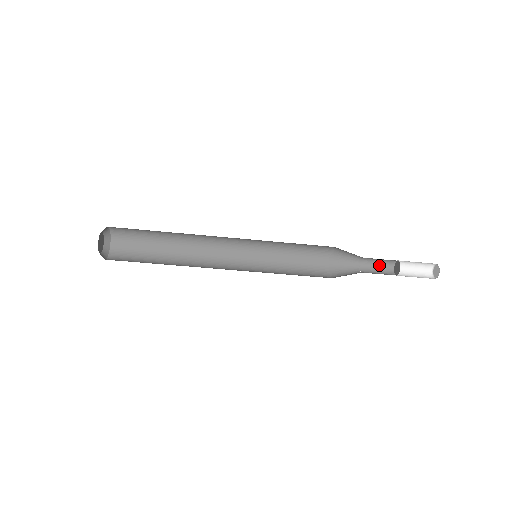
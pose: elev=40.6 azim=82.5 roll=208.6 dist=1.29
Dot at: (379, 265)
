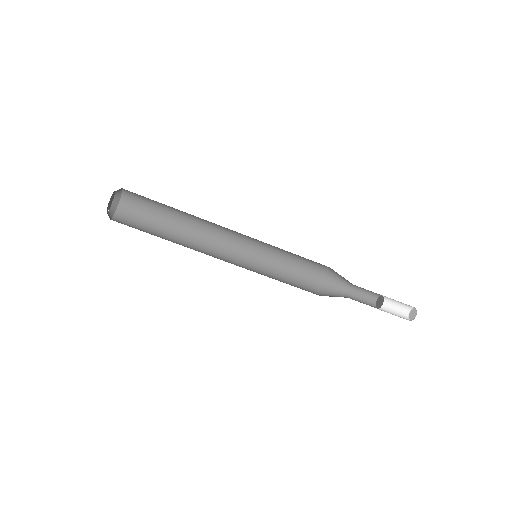
Dot at: (363, 298)
